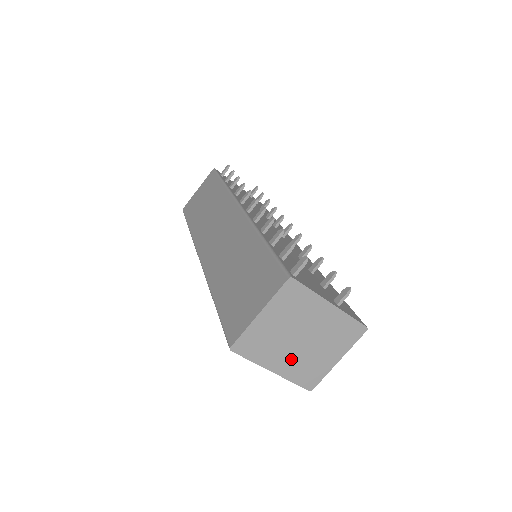
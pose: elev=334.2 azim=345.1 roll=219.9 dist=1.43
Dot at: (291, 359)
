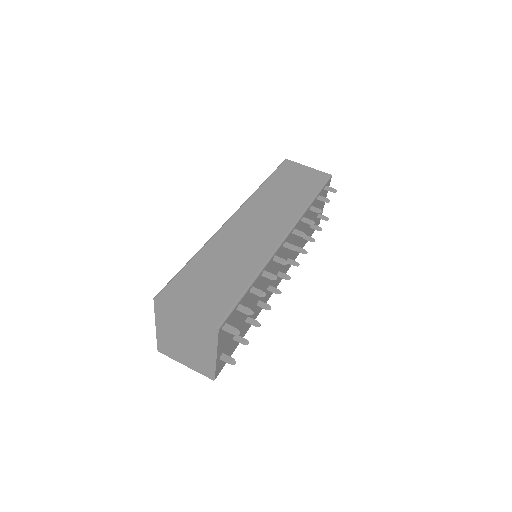
Dot at: (170, 336)
